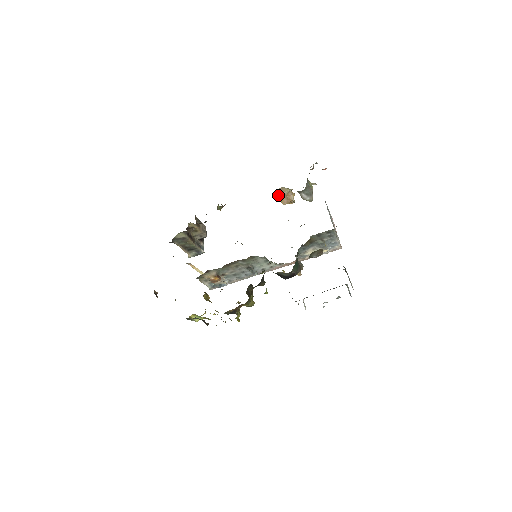
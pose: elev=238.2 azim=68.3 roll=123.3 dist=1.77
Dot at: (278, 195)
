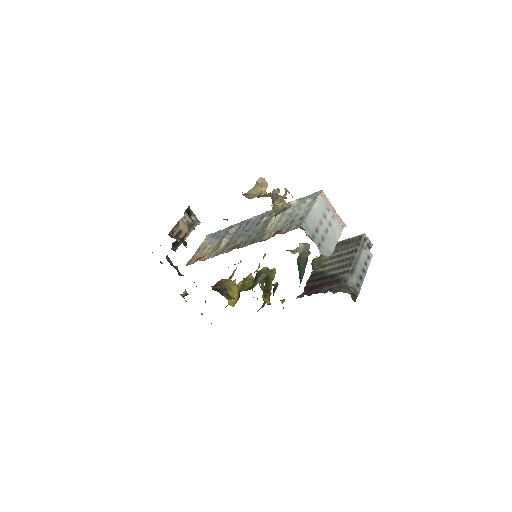
Dot at: occluded
